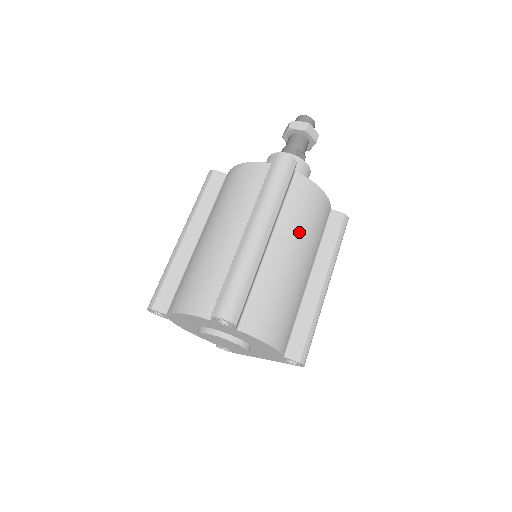
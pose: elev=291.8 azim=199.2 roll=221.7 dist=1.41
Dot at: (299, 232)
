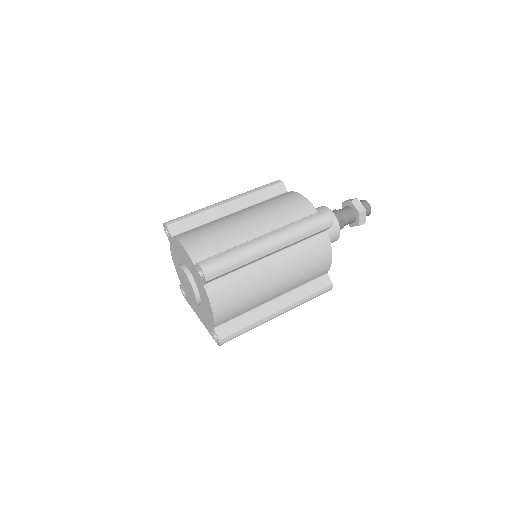
Dot at: (294, 267)
